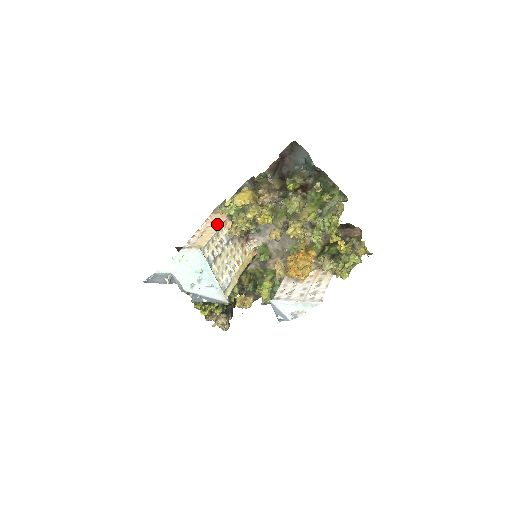
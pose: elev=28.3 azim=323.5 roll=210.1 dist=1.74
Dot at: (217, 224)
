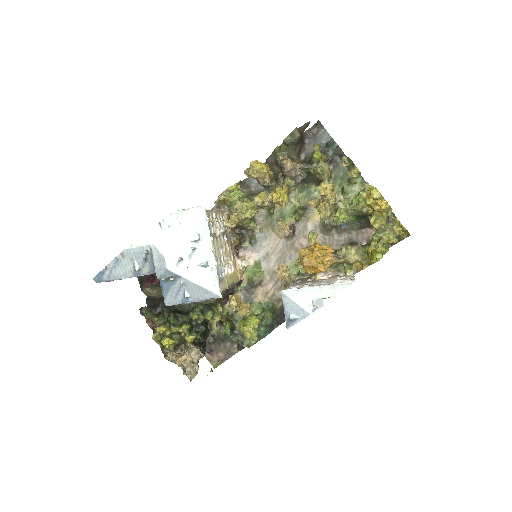
Dot at: occluded
